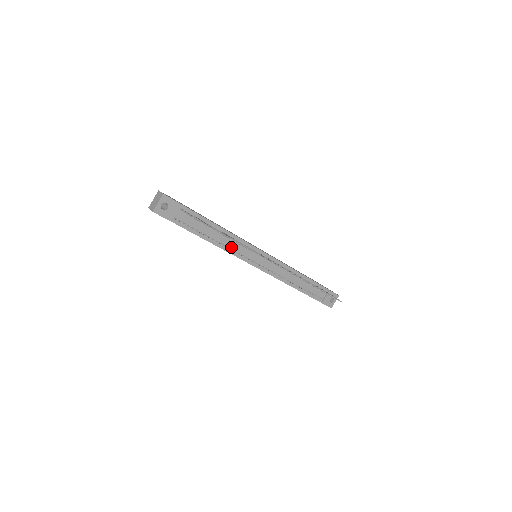
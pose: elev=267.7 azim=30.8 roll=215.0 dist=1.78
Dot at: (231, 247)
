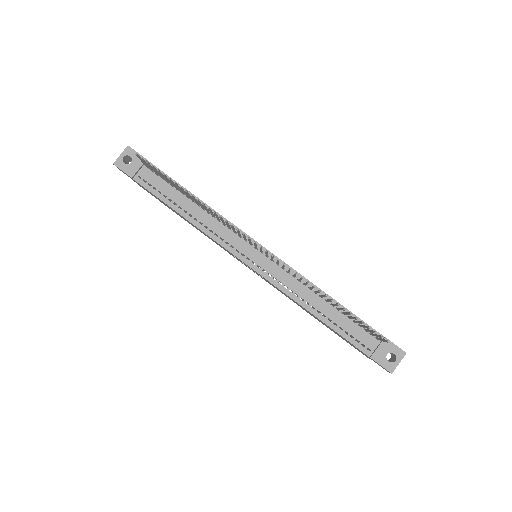
Dot at: (211, 228)
